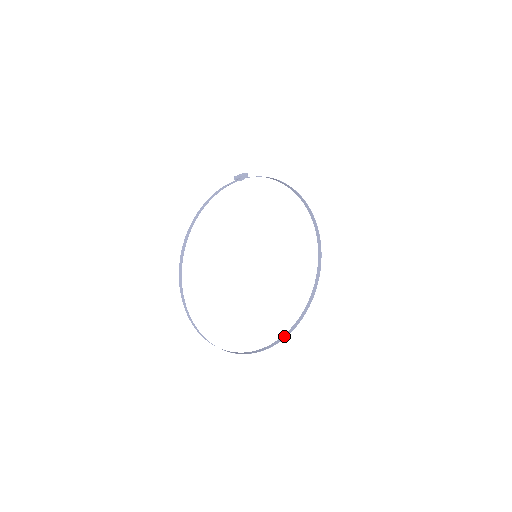
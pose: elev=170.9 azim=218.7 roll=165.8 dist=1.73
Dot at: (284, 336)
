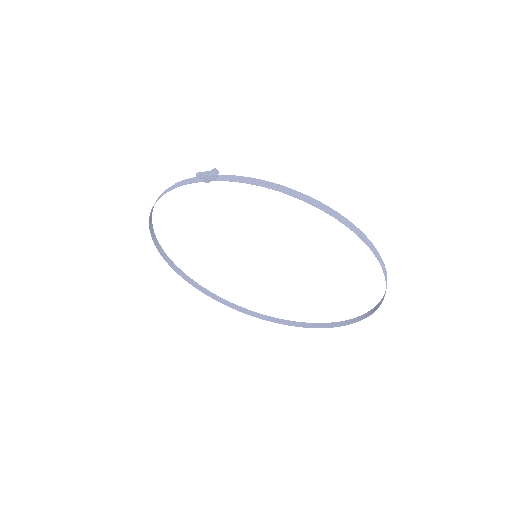
Dot at: (315, 325)
